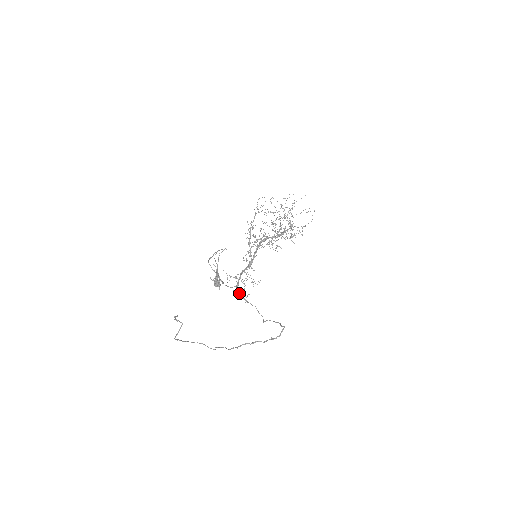
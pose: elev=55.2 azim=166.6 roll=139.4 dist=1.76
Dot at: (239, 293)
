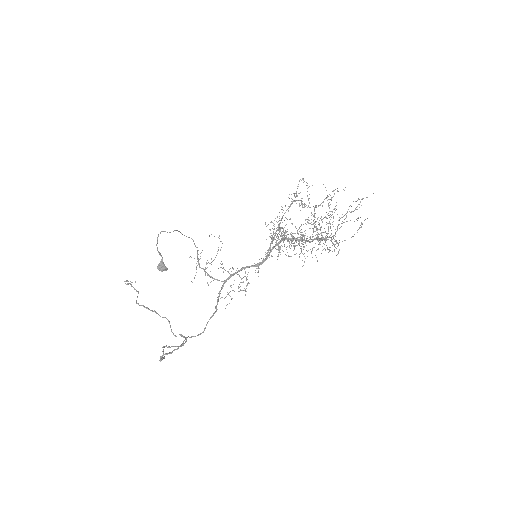
Dot at: (220, 291)
